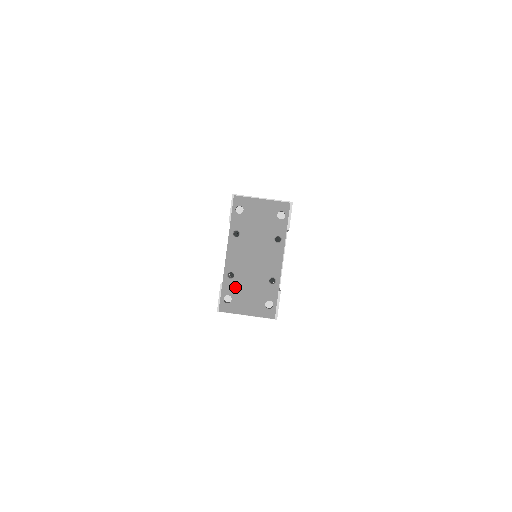
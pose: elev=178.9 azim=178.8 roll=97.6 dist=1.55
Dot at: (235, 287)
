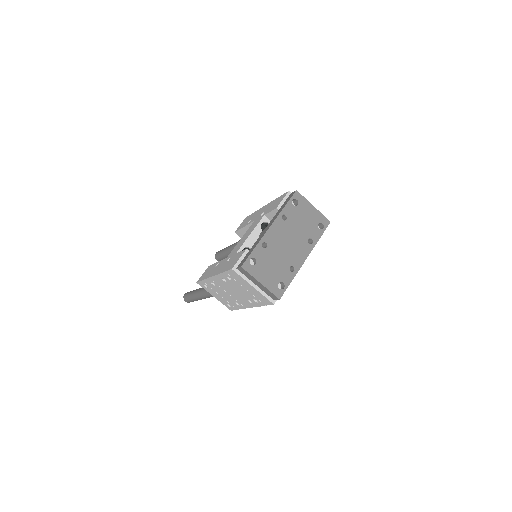
Dot at: (263, 256)
